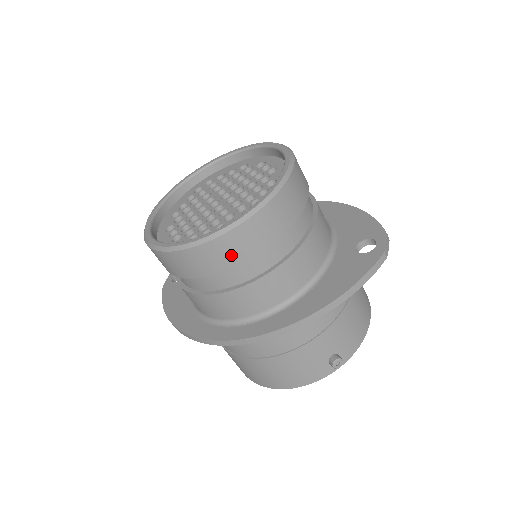
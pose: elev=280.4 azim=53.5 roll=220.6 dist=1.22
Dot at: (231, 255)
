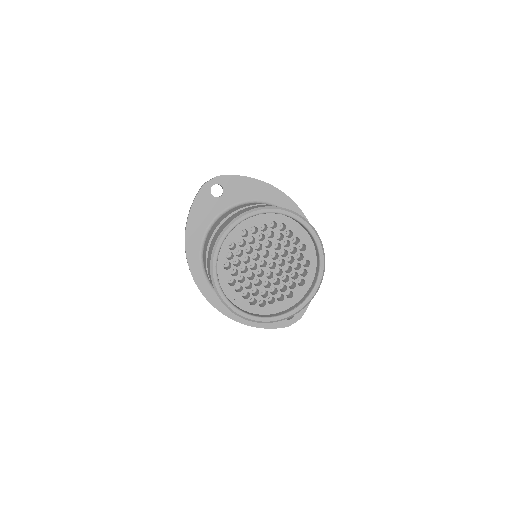
Dot at: occluded
